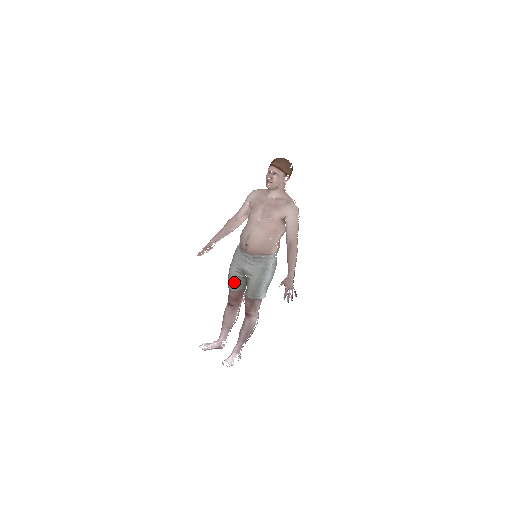
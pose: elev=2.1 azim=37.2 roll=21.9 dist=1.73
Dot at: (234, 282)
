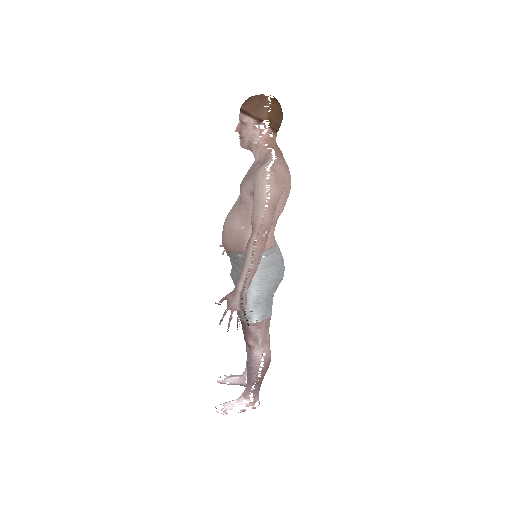
Dot at: occluded
